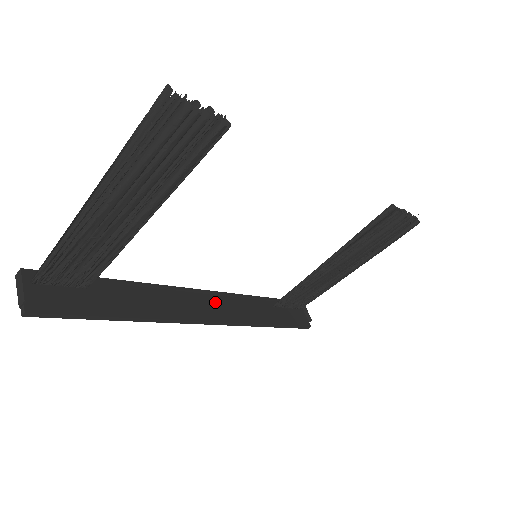
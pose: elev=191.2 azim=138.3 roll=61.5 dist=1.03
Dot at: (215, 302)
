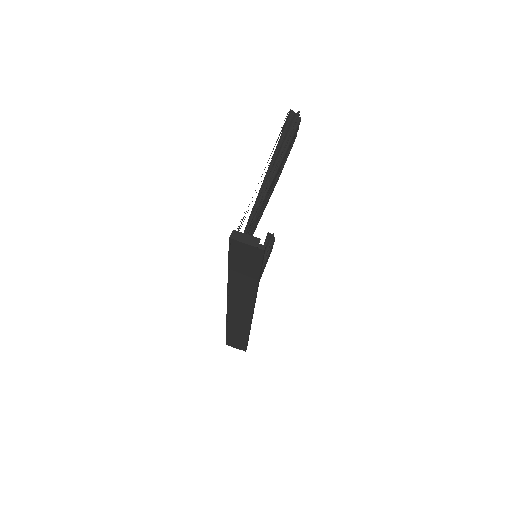
Dot at: occluded
